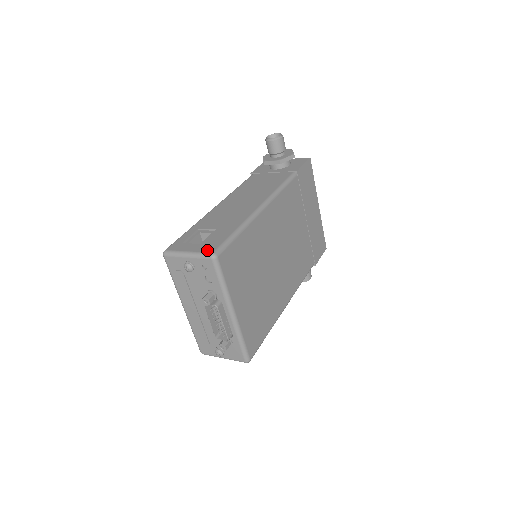
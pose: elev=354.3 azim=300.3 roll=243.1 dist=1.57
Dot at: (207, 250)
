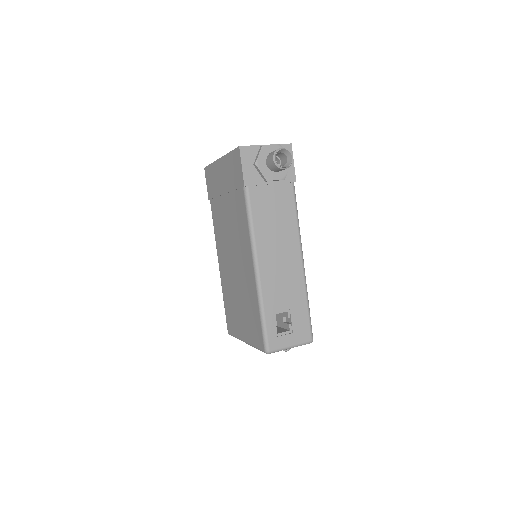
Dot at: (305, 339)
